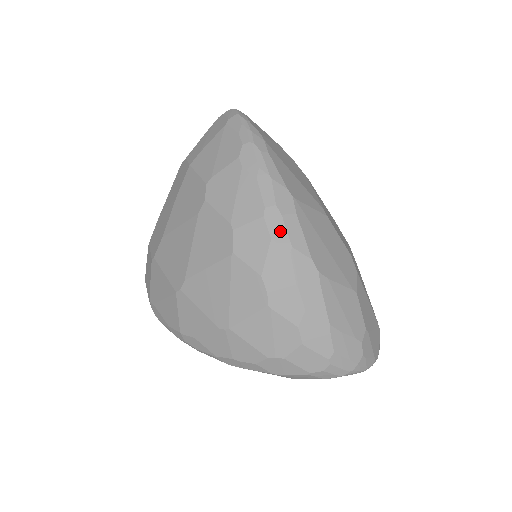
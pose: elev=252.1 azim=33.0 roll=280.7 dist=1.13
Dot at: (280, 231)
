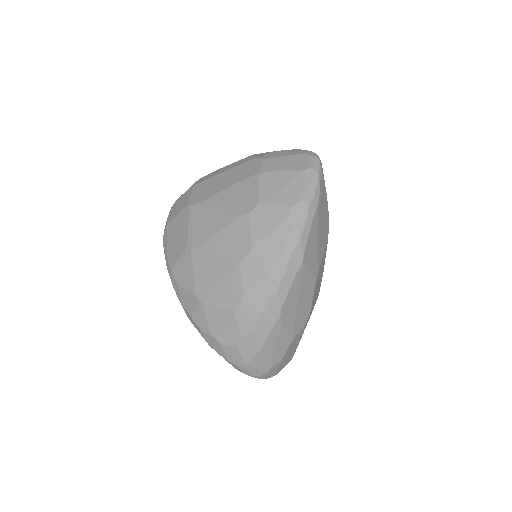
Dot at: (277, 278)
